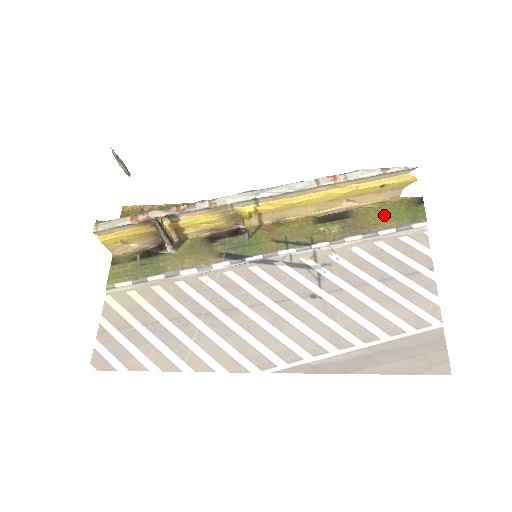
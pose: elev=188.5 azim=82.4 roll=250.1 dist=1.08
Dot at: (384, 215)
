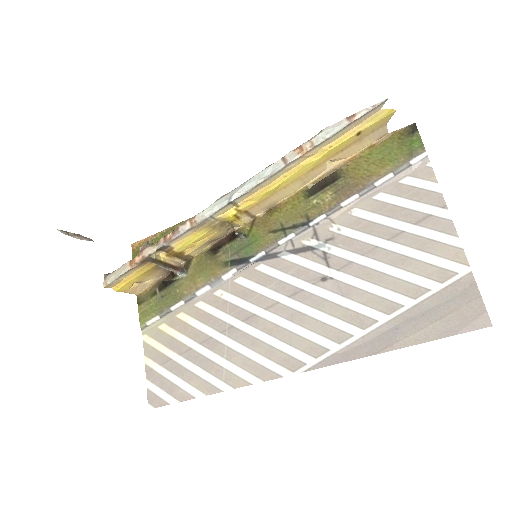
Dot at: (376, 161)
